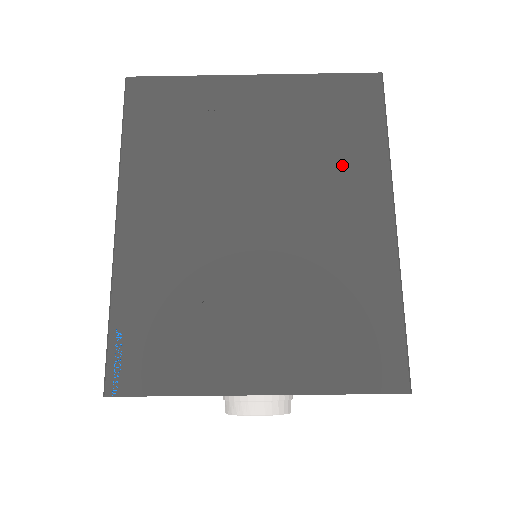
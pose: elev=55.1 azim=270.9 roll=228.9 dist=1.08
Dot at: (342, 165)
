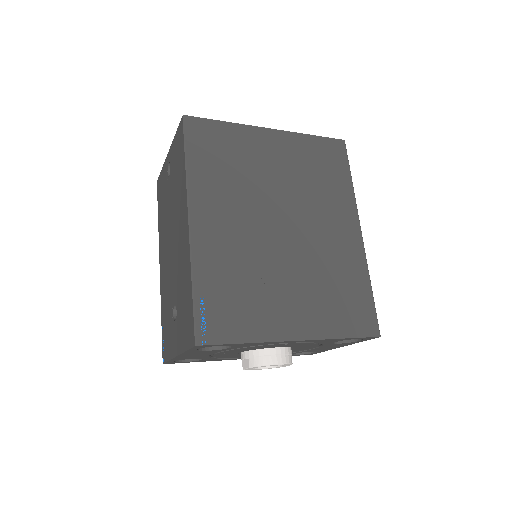
Dot at: (329, 195)
